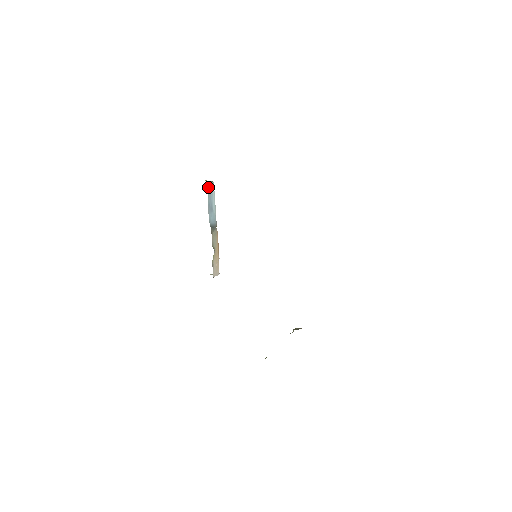
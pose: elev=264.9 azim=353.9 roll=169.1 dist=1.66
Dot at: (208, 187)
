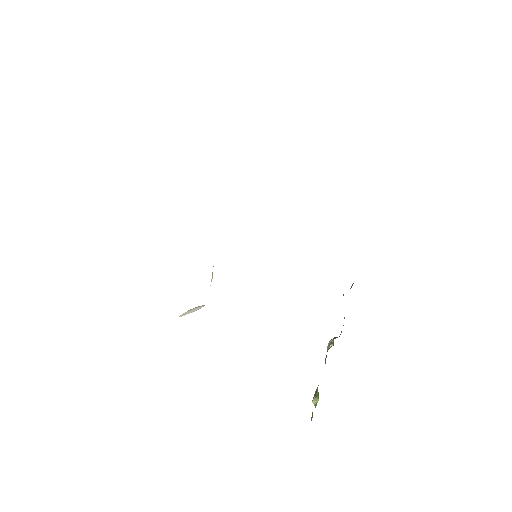
Dot at: occluded
